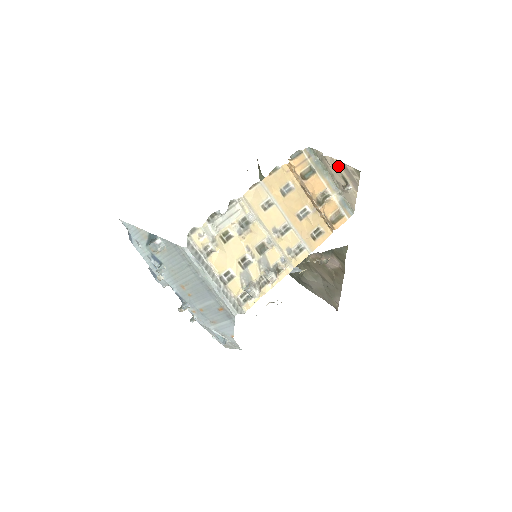
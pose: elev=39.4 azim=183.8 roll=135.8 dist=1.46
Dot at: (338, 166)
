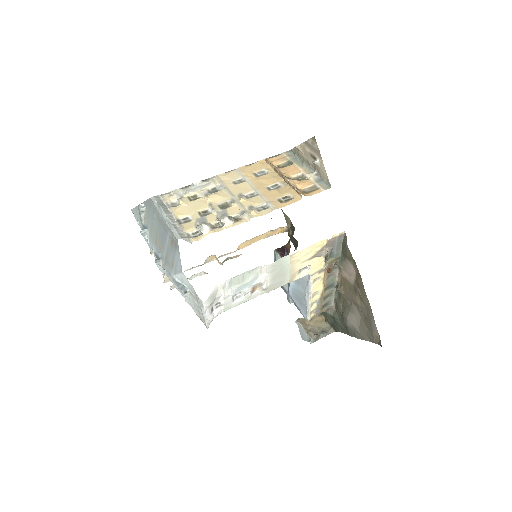
Dot at: (305, 148)
